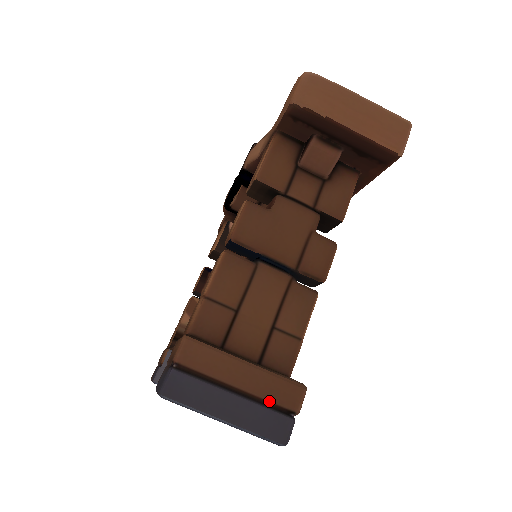
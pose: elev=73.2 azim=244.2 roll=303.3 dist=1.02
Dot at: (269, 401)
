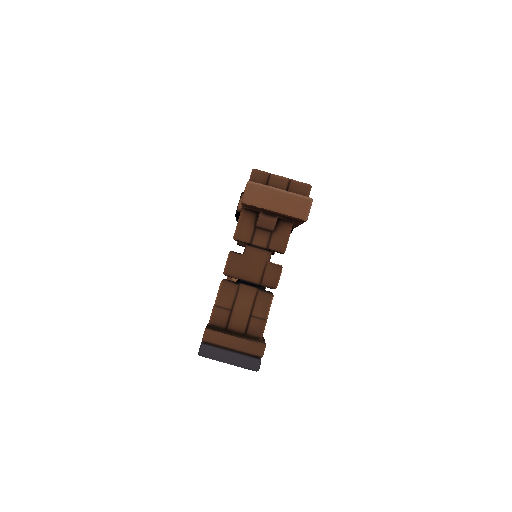
Dot at: (248, 353)
